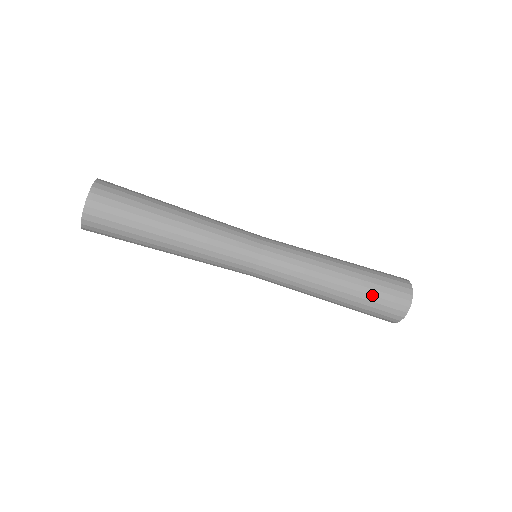
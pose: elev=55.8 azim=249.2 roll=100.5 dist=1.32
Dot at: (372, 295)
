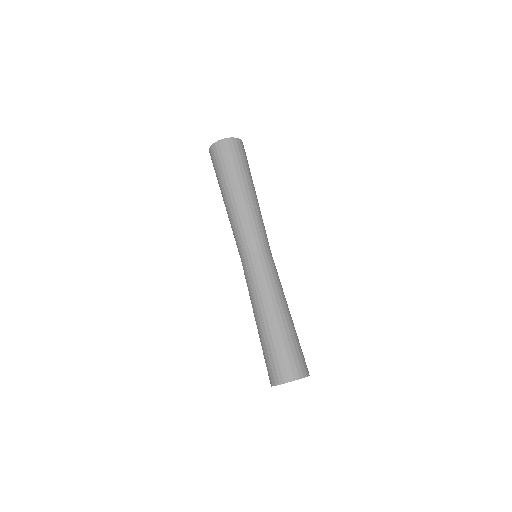
Dot at: (289, 343)
